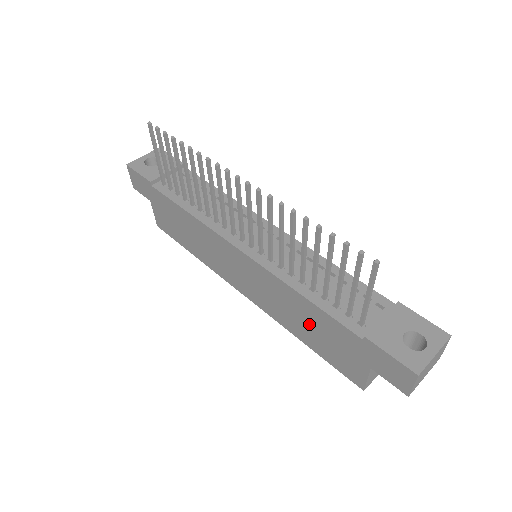
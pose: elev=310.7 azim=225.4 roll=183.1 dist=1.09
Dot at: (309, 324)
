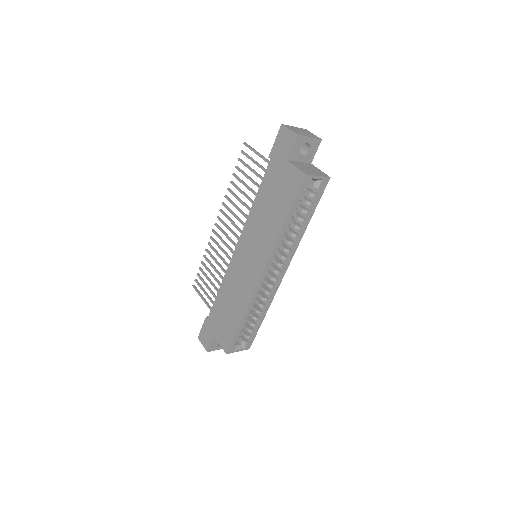
Dot at: (270, 206)
